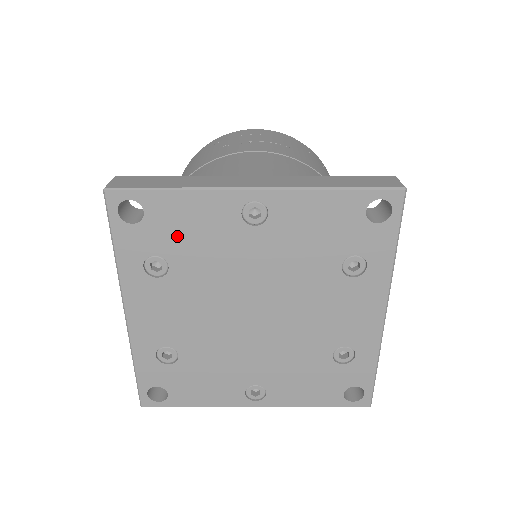
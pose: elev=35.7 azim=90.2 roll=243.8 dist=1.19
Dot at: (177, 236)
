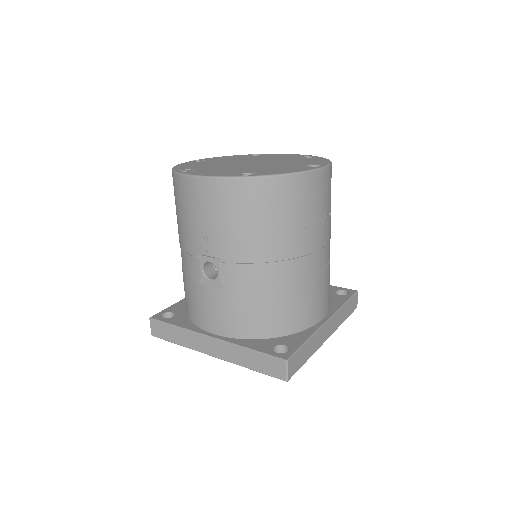
Dot at: occluded
